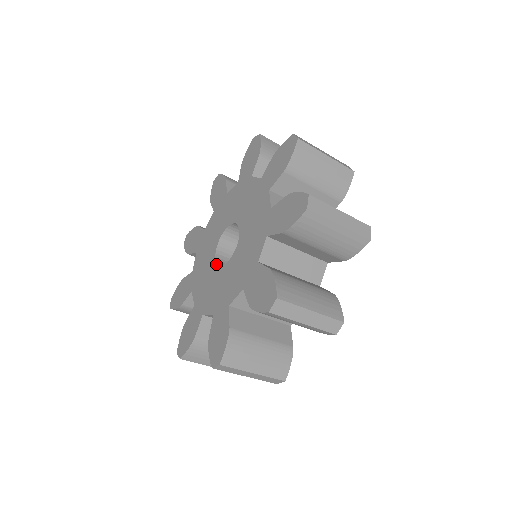
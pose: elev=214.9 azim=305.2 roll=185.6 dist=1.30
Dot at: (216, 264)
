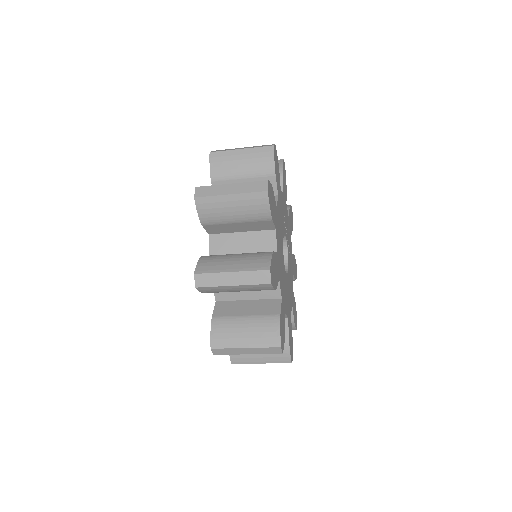
Dot at: occluded
